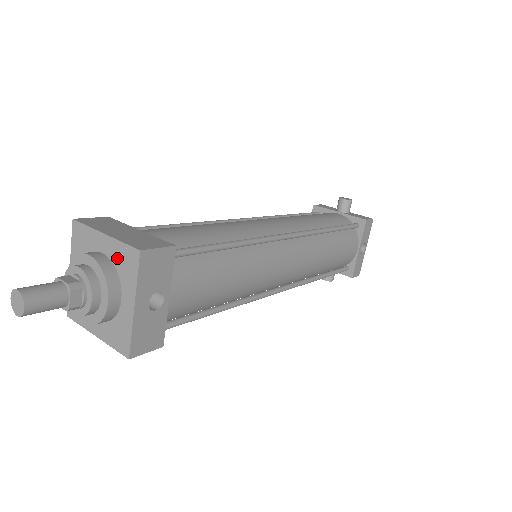
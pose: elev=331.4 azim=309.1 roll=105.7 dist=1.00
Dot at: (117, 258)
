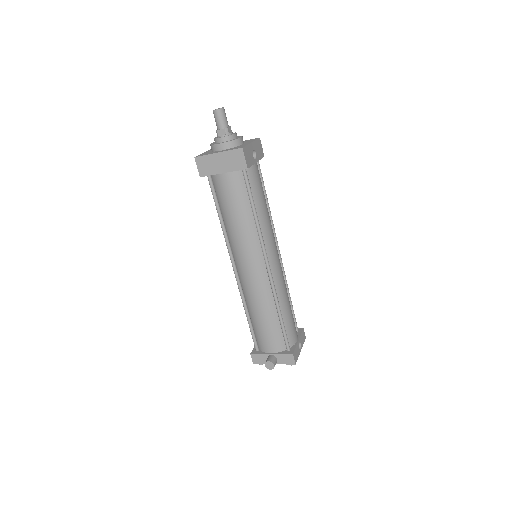
Dot at: occluded
